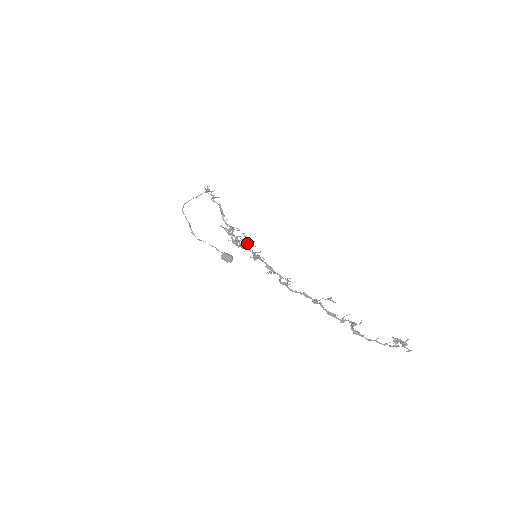
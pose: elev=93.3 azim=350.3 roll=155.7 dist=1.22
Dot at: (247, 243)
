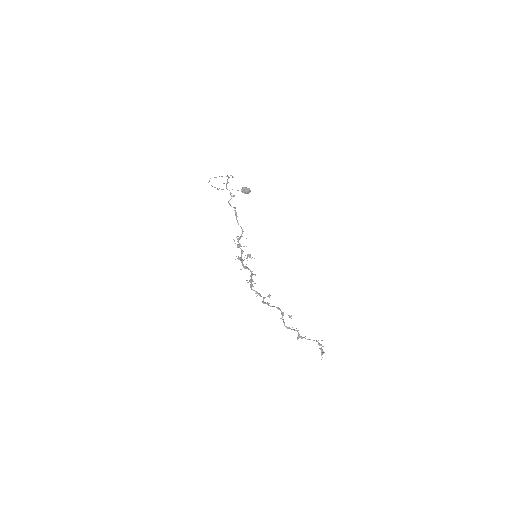
Dot at: (249, 256)
